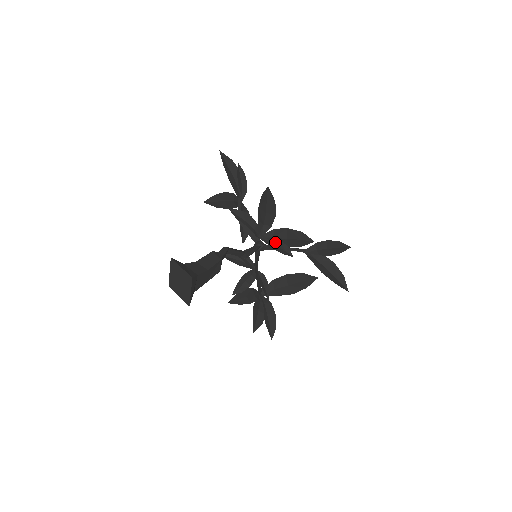
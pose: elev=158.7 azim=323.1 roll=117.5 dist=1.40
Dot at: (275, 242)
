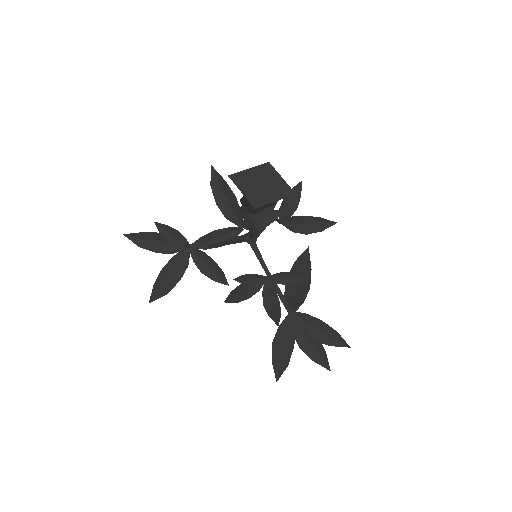
Dot at: (258, 220)
